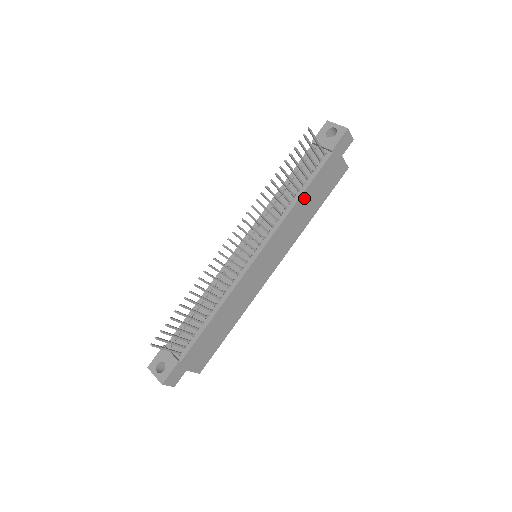
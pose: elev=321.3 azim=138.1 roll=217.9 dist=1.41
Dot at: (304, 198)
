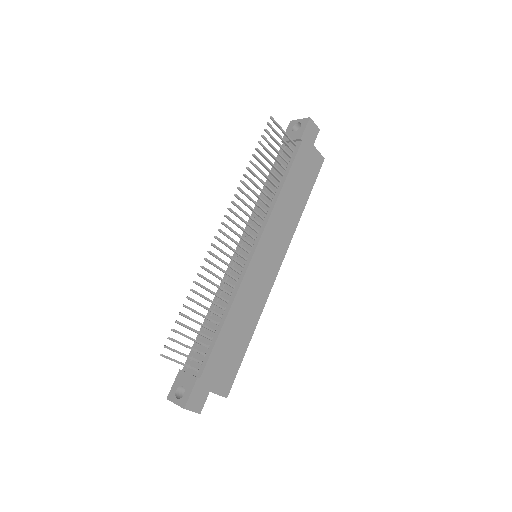
Dot at: (287, 187)
